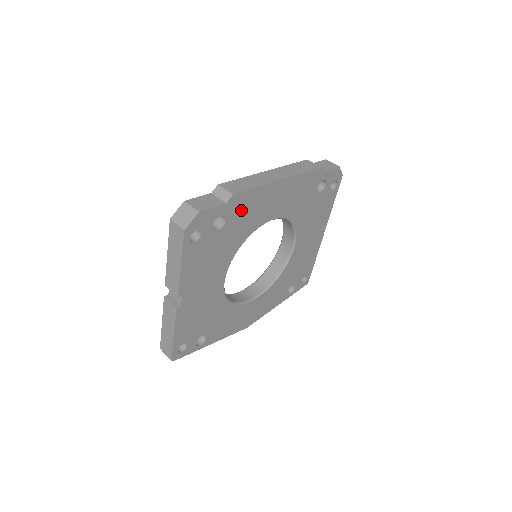
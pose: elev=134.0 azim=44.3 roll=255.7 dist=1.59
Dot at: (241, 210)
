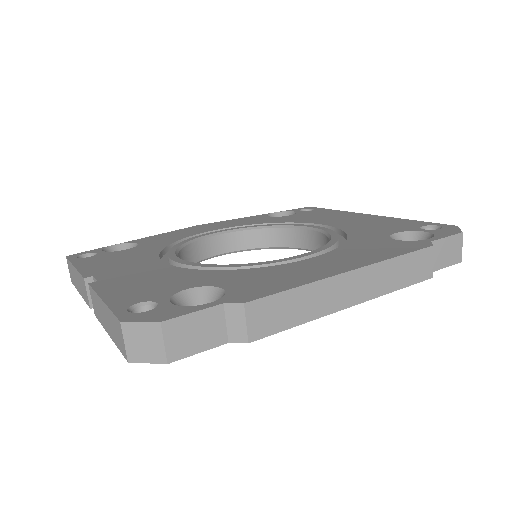
Dot at: occluded
